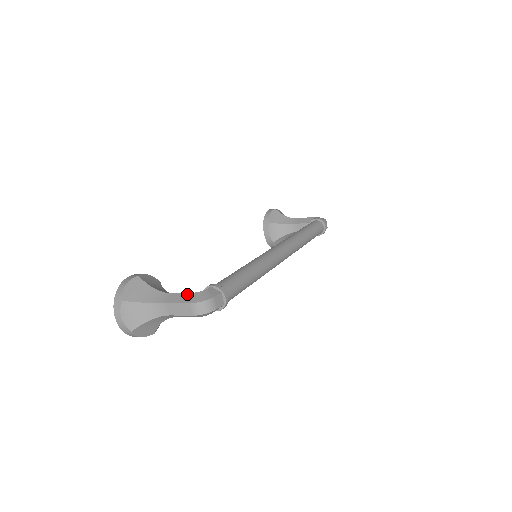
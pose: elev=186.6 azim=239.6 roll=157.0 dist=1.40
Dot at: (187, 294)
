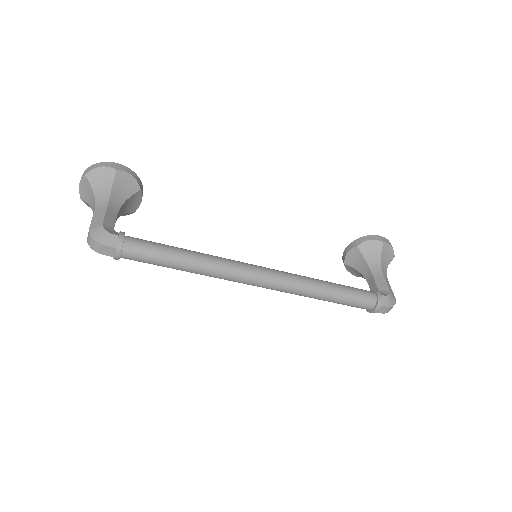
Dot at: (102, 220)
